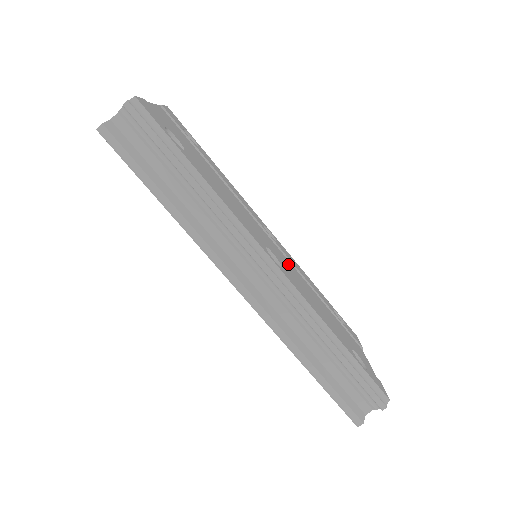
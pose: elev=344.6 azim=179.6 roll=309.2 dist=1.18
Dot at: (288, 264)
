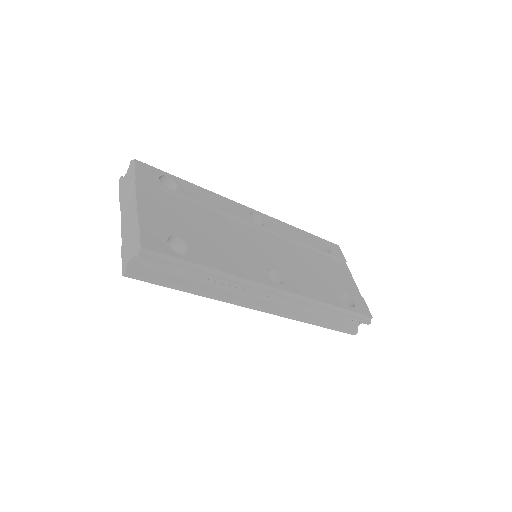
Dot at: (280, 247)
